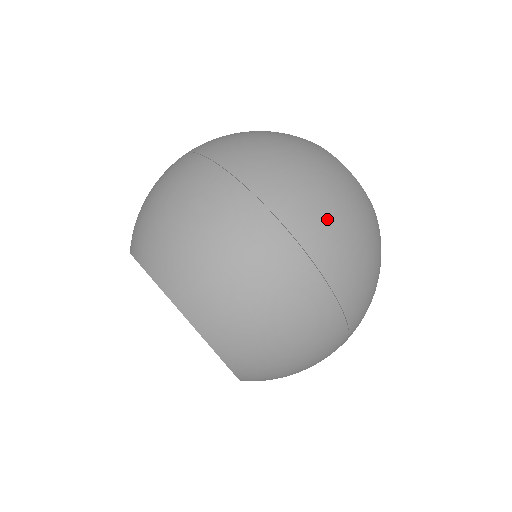
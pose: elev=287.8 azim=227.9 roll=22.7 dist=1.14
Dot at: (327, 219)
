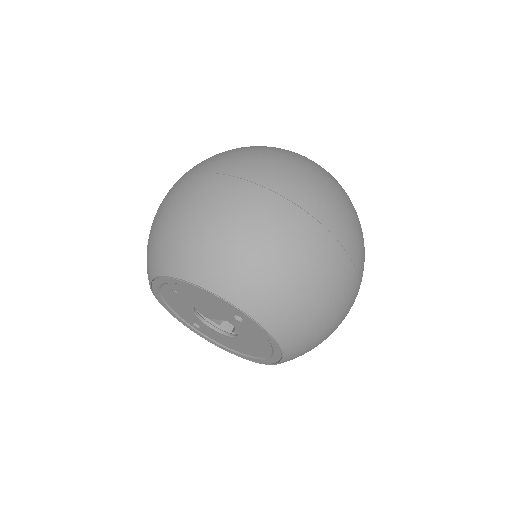
Dot at: (250, 158)
